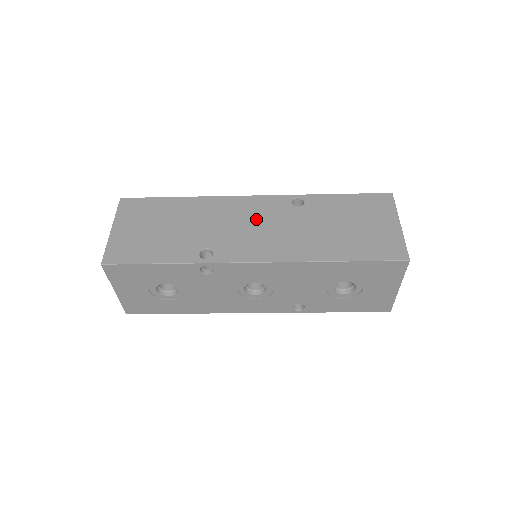
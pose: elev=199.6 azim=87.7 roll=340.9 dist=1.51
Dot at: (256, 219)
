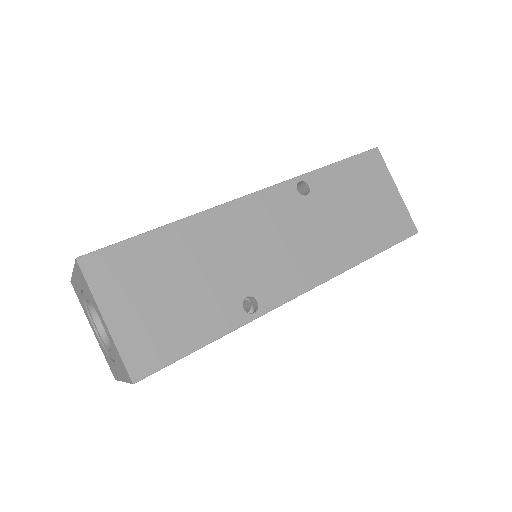
Dot at: (276, 230)
